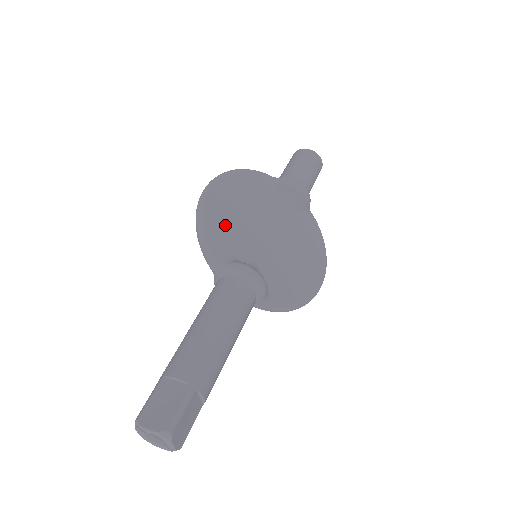
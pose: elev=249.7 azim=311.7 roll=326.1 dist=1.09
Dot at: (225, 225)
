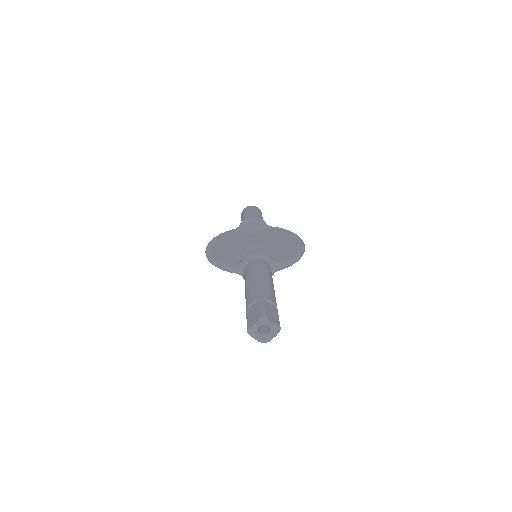
Dot at: (227, 254)
